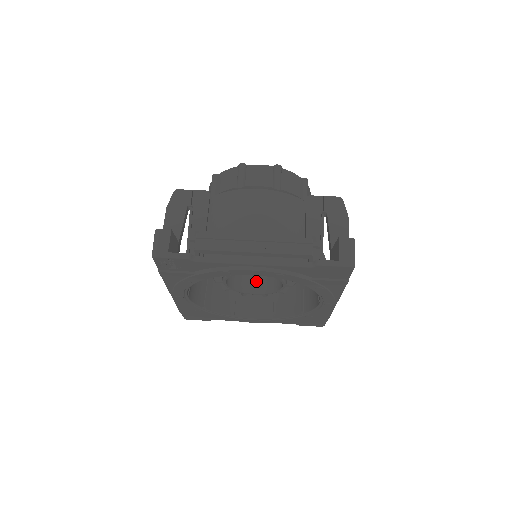
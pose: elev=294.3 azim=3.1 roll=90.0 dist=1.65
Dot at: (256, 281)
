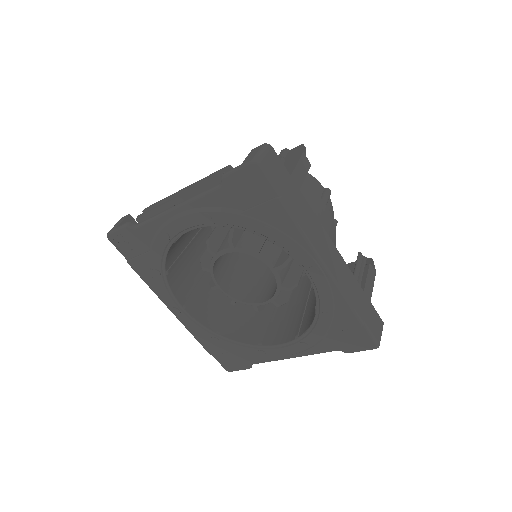
Dot at: (268, 291)
